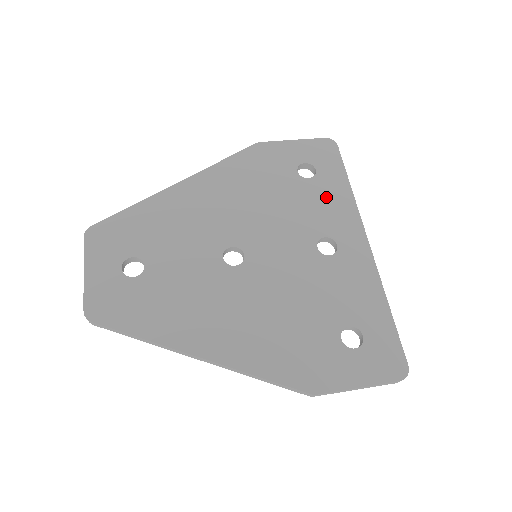
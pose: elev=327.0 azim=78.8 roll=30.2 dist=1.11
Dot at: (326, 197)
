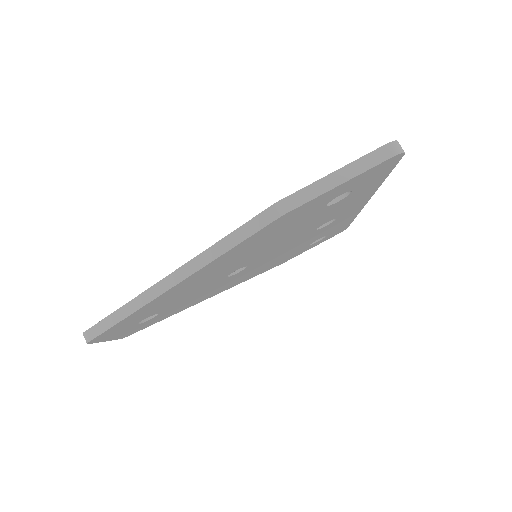
Dot at: (348, 203)
